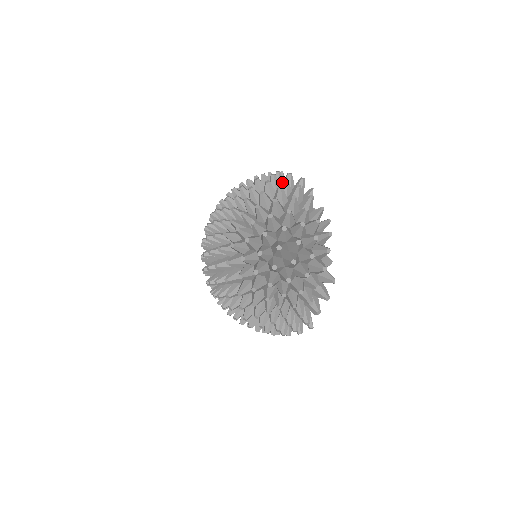
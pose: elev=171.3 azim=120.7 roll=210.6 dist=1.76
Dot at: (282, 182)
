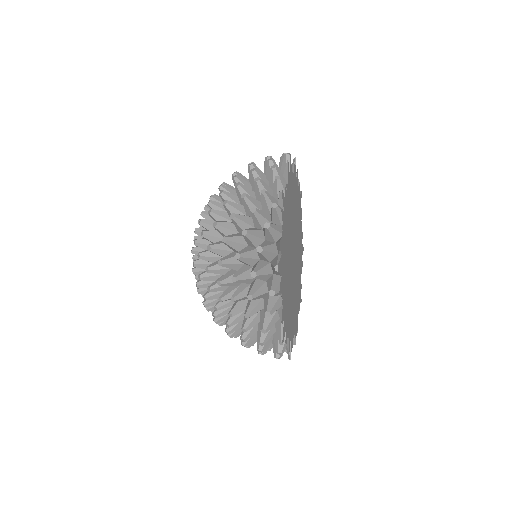
Dot at: (265, 161)
